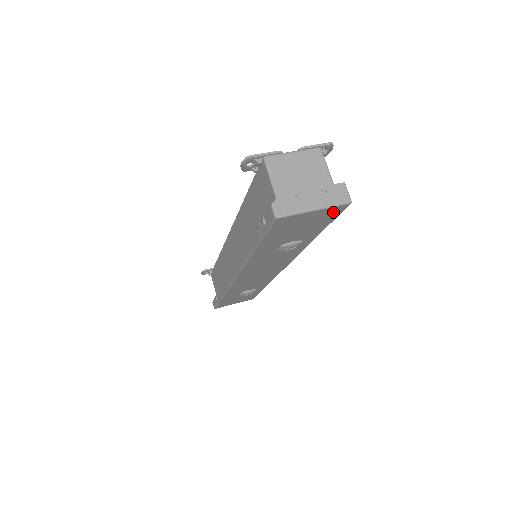
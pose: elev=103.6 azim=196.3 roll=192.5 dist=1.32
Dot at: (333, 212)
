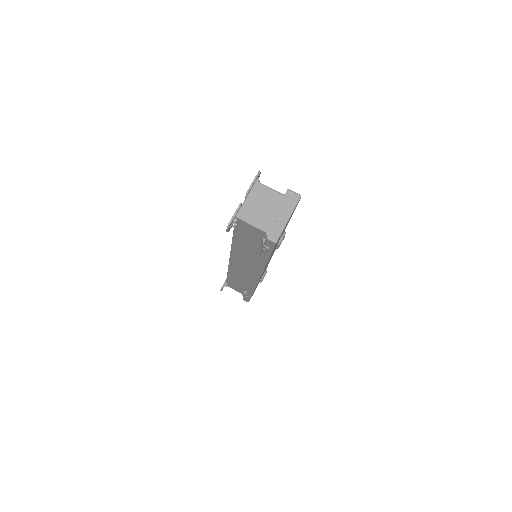
Dot at: occluded
